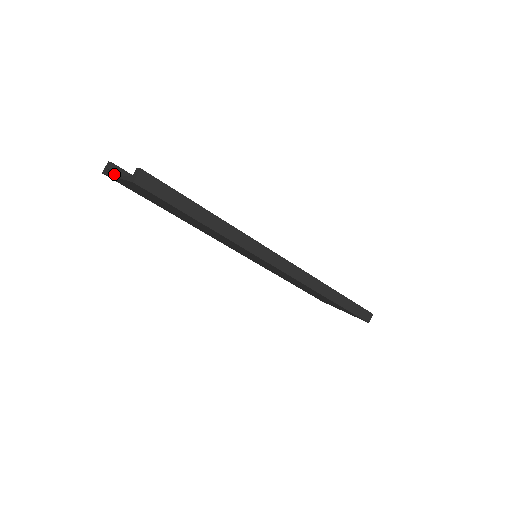
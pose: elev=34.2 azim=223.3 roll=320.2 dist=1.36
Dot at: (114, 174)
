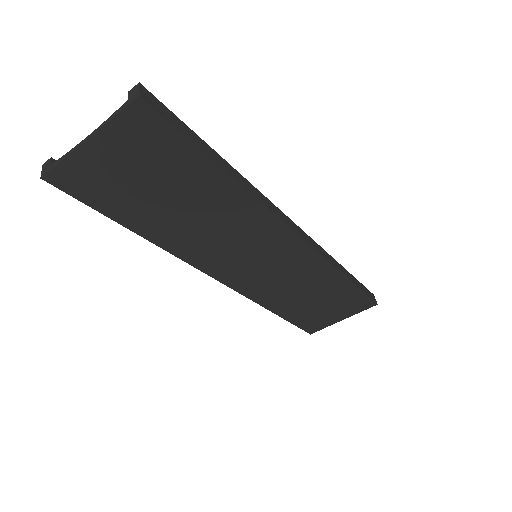
Dot at: (78, 144)
